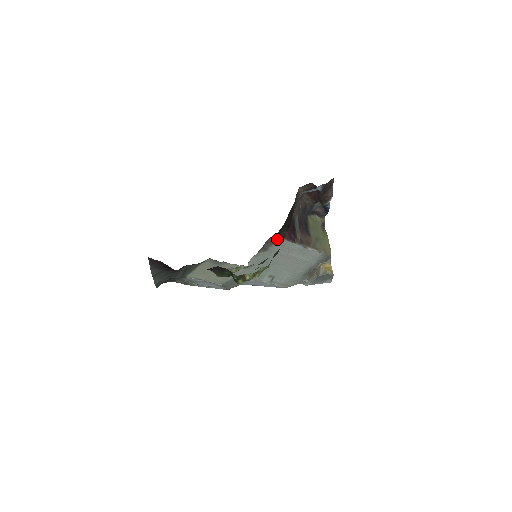
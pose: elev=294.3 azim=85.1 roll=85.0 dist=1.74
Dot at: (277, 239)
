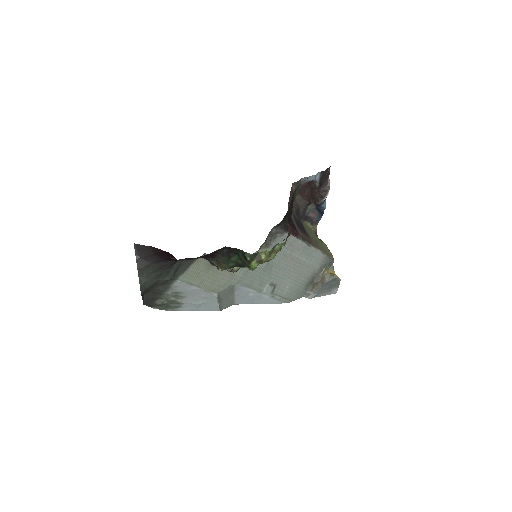
Dot at: (280, 231)
